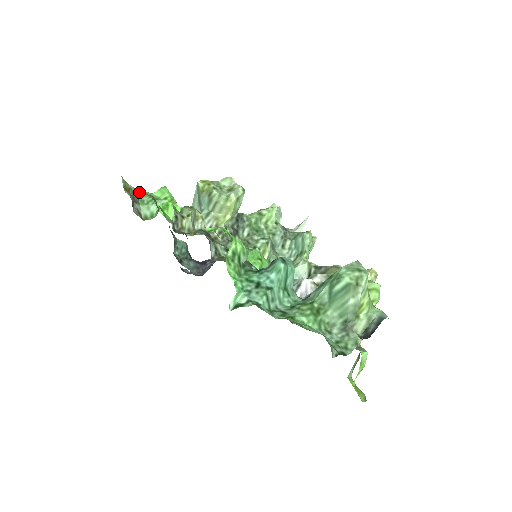
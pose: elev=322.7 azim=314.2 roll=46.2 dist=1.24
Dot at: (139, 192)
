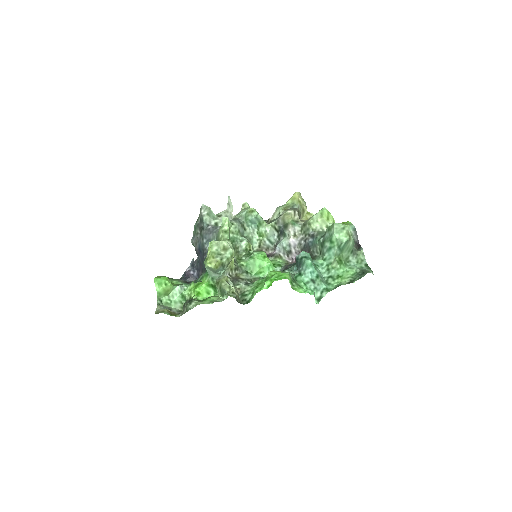
Dot at: (159, 302)
